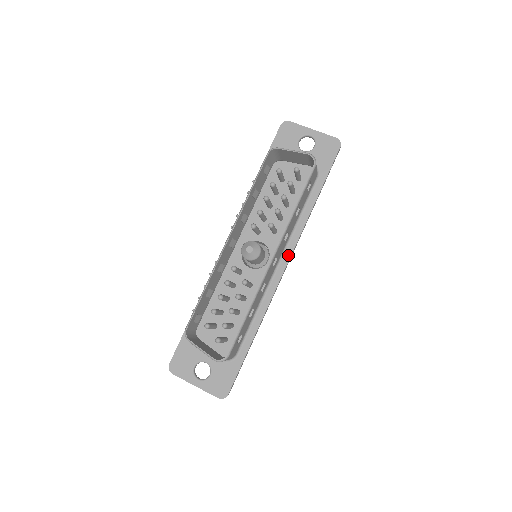
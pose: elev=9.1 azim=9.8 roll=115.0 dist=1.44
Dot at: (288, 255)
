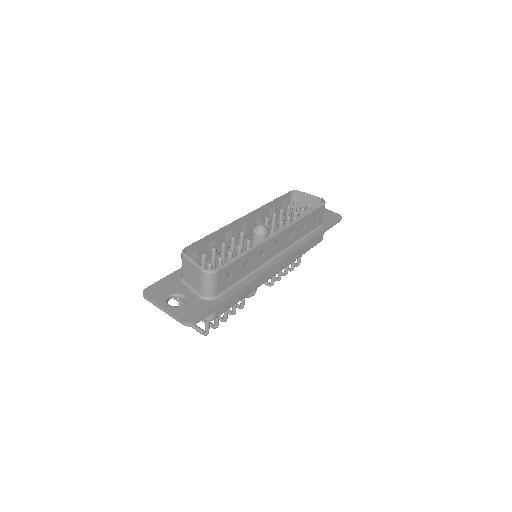
Dot at: (286, 254)
